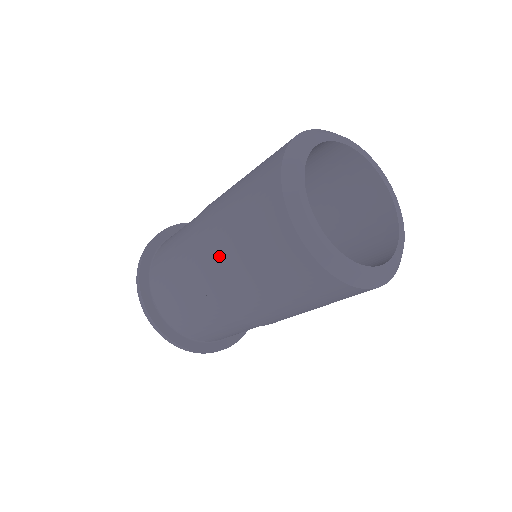
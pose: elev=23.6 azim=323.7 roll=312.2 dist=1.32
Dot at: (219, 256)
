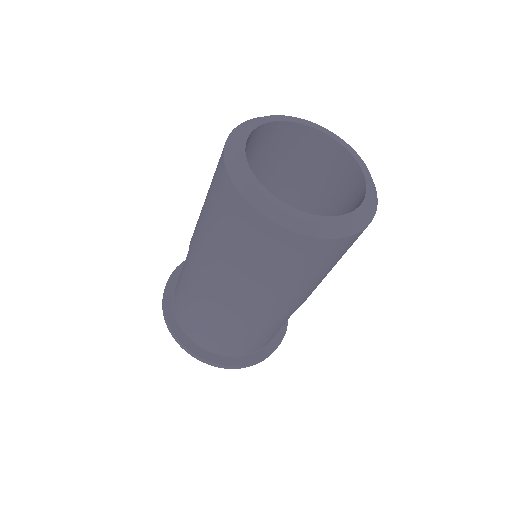
Dot at: (216, 269)
